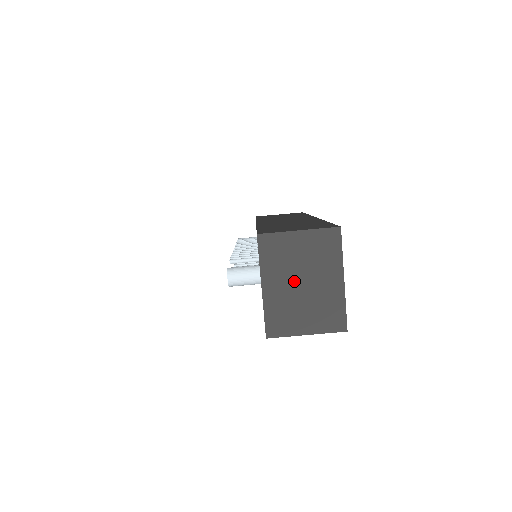
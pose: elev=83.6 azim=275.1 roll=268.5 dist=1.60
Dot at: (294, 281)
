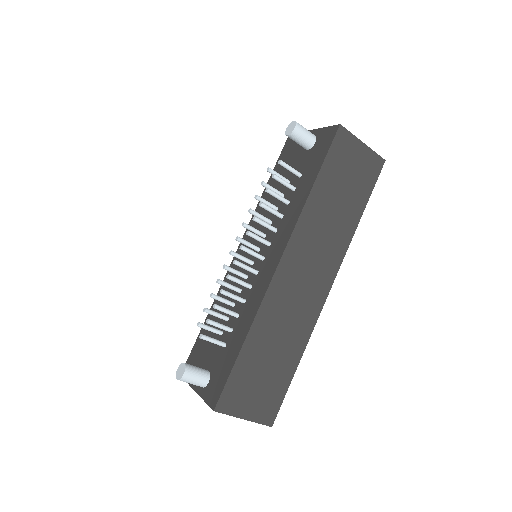
Dot at: occluded
